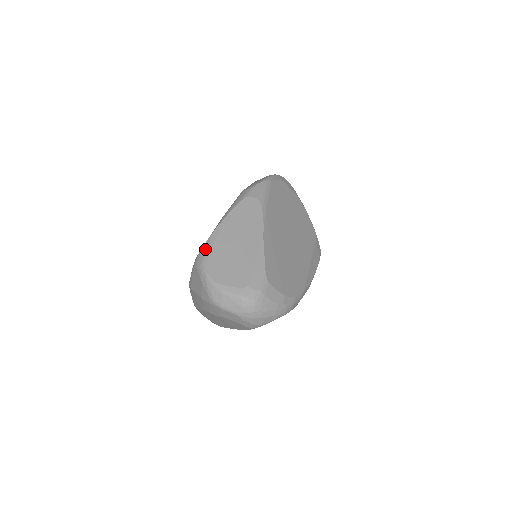
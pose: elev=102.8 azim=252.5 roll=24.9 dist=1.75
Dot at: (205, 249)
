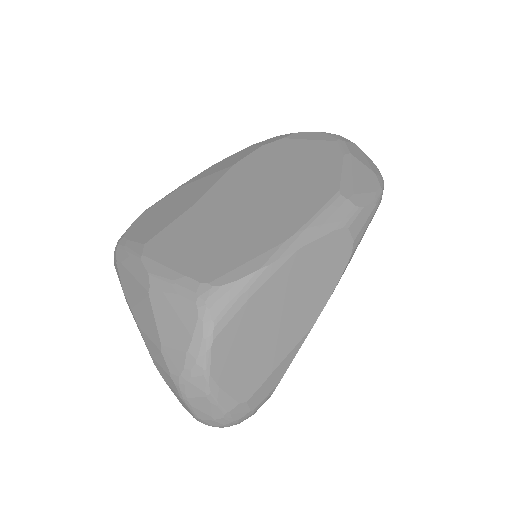
Dot at: (235, 295)
